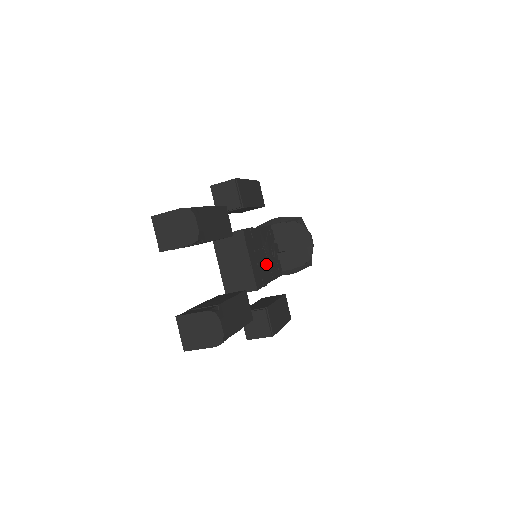
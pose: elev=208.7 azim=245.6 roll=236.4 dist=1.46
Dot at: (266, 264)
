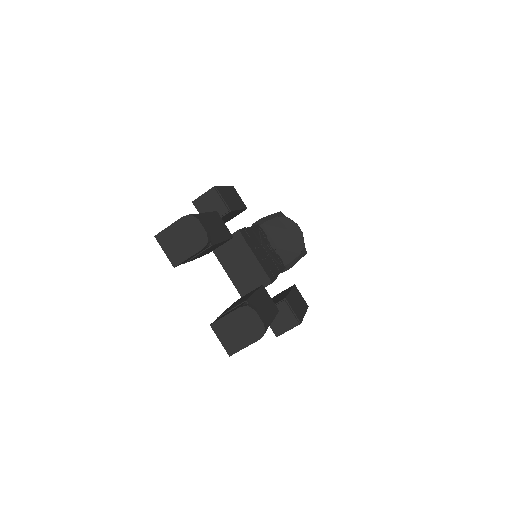
Dot at: (269, 259)
